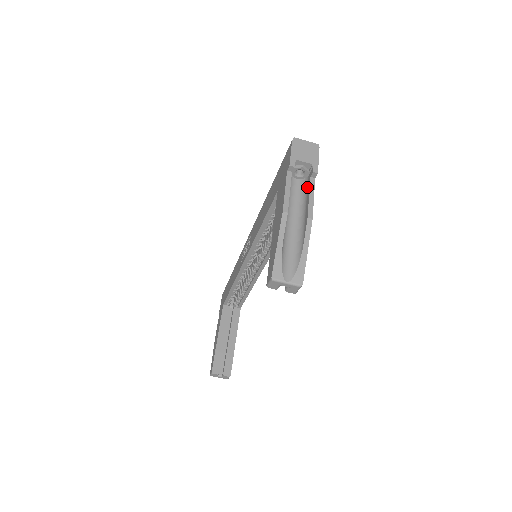
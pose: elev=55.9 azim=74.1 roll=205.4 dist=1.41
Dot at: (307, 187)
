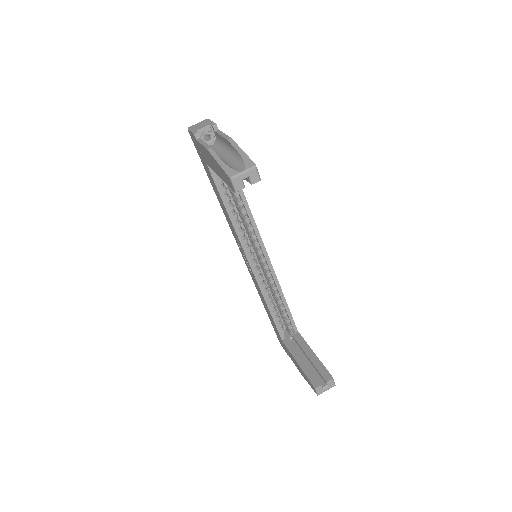
Dot at: (218, 138)
